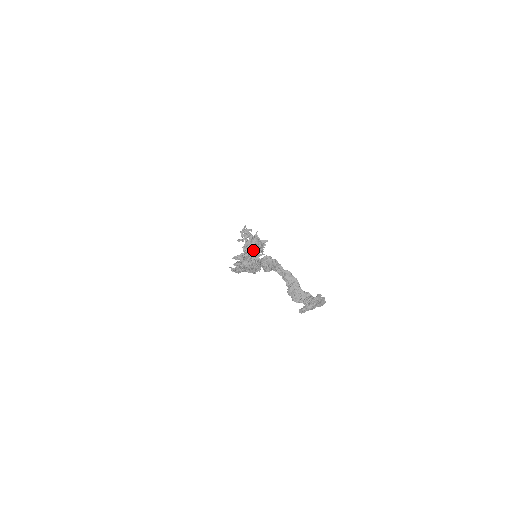
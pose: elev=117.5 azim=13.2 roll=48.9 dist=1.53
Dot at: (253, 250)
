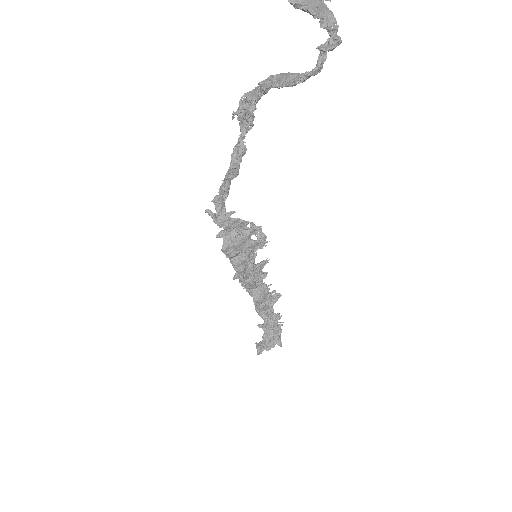
Dot at: occluded
